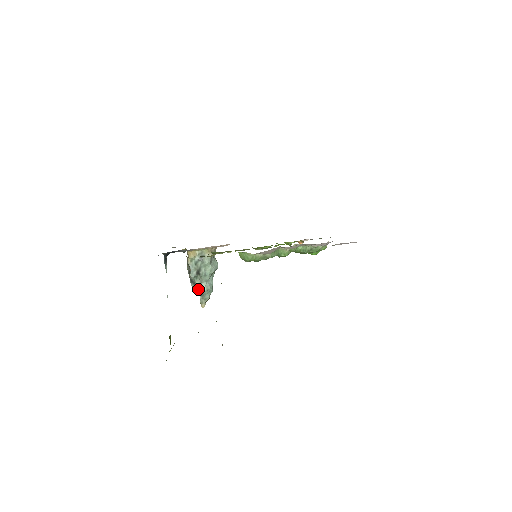
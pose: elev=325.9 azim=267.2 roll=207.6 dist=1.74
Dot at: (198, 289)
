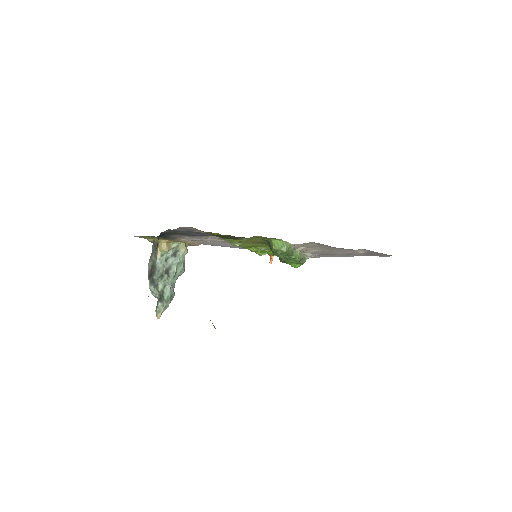
Dot at: (158, 294)
